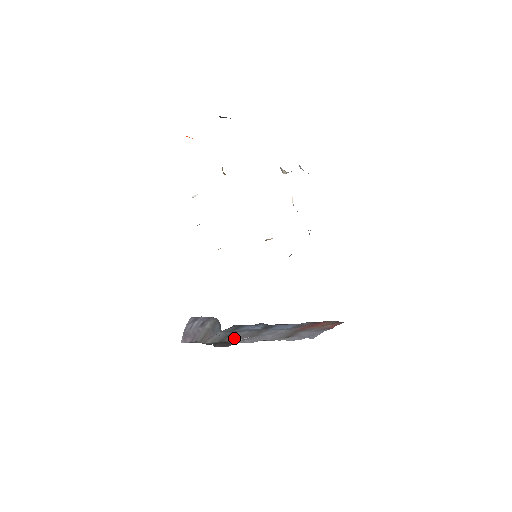
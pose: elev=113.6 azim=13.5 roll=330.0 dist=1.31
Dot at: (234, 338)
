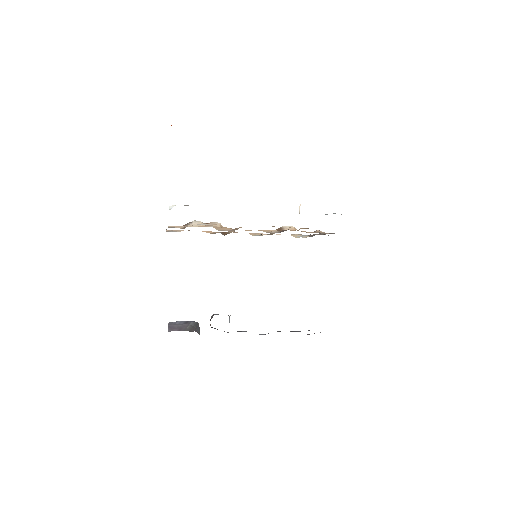
Dot at: occluded
